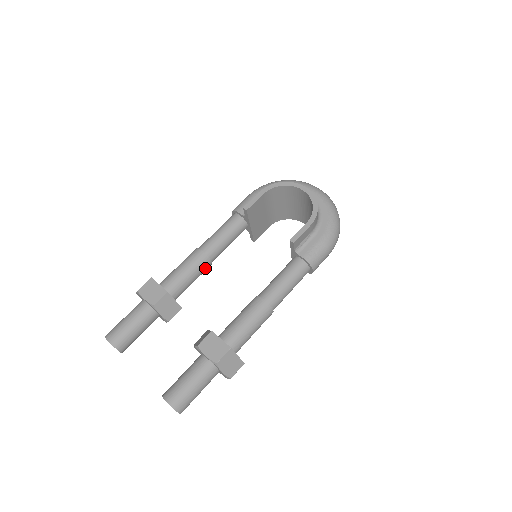
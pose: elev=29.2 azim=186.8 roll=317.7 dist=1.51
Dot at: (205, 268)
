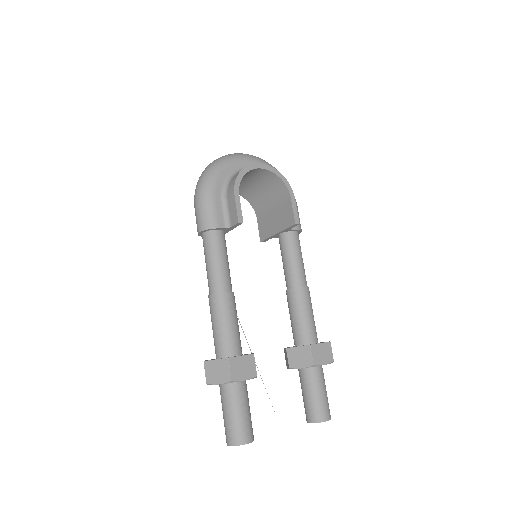
Dot at: occluded
